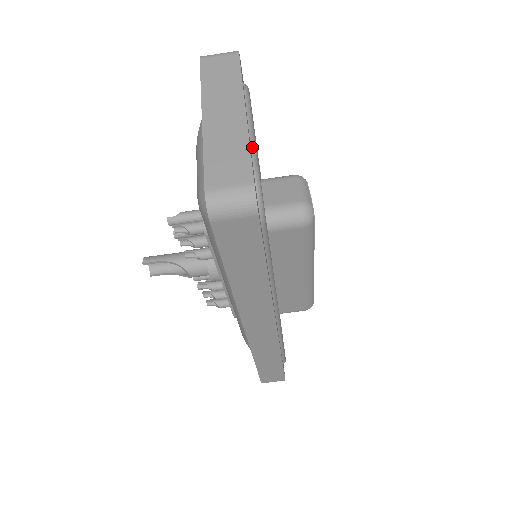
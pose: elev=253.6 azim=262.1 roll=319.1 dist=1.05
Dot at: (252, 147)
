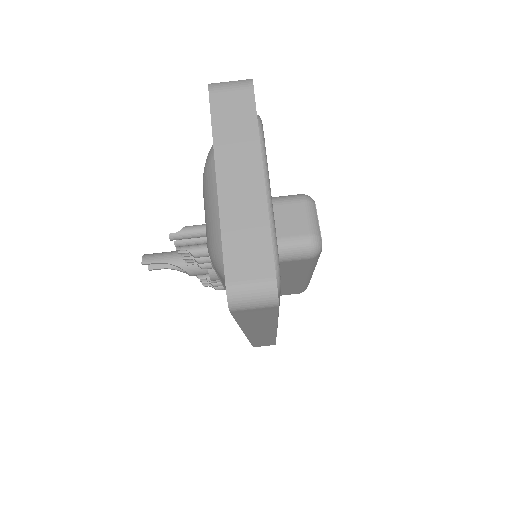
Dot at: (270, 217)
